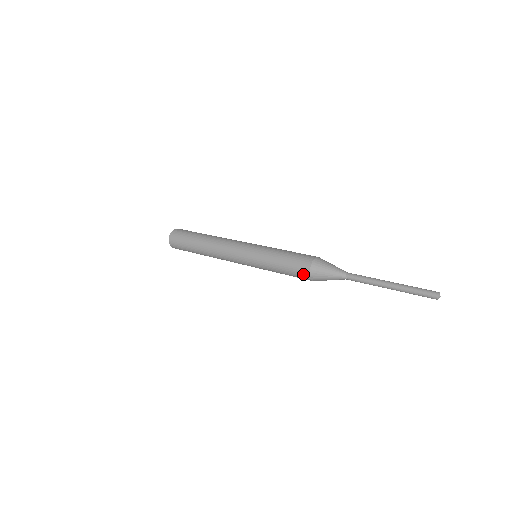
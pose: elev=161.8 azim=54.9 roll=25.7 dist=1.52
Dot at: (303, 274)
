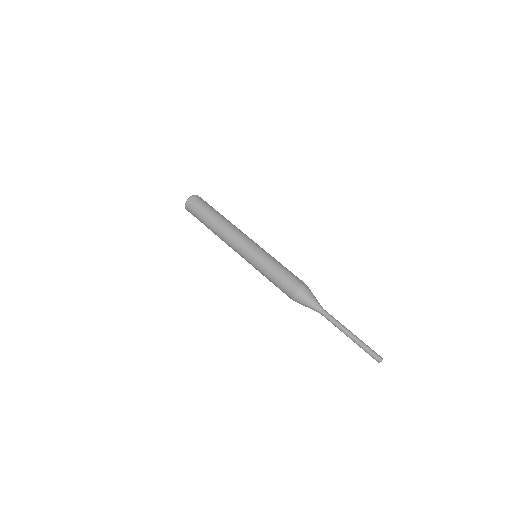
Dot at: (289, 292)
